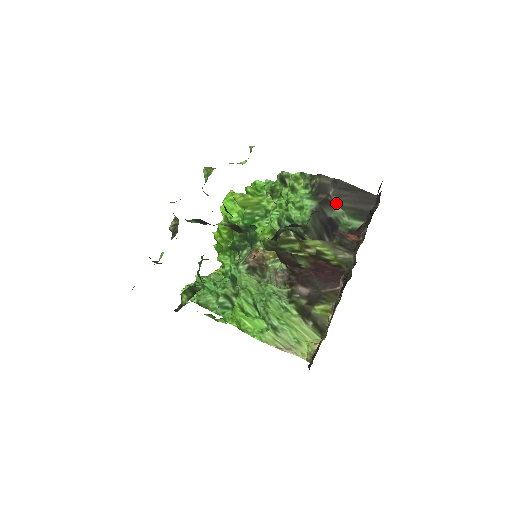
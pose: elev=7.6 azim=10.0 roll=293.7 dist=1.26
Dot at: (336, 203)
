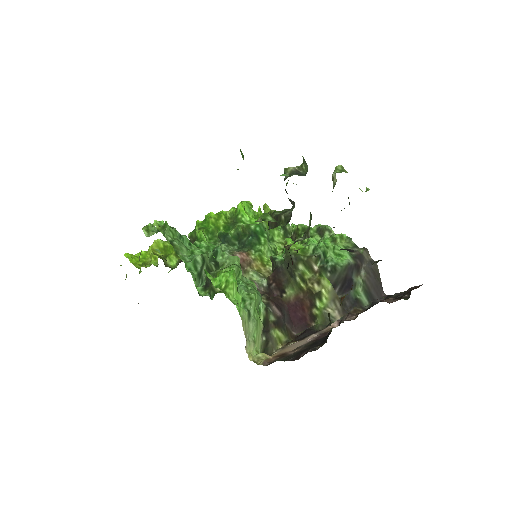
Dot at: (362, 274)
